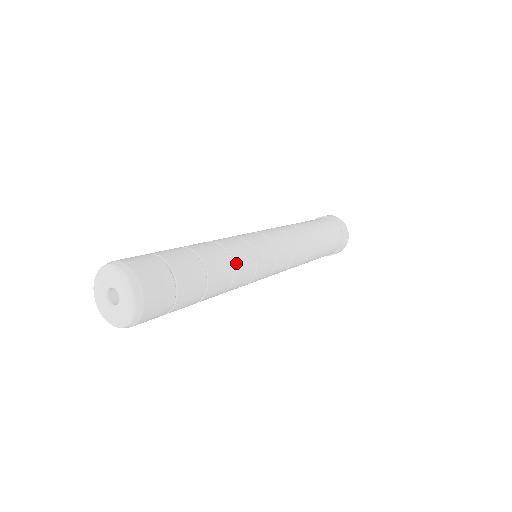
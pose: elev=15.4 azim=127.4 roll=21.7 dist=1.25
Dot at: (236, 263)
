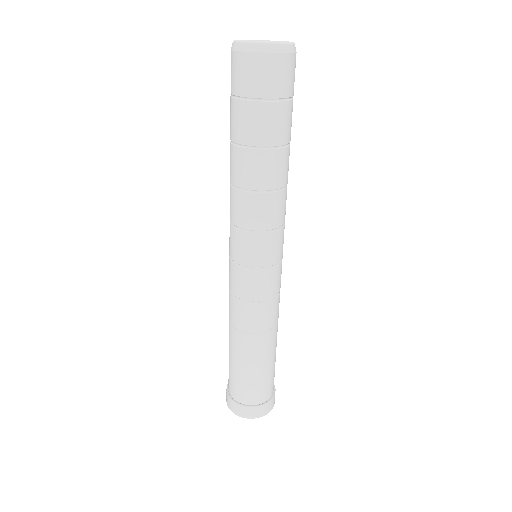
Dot at: occluded
